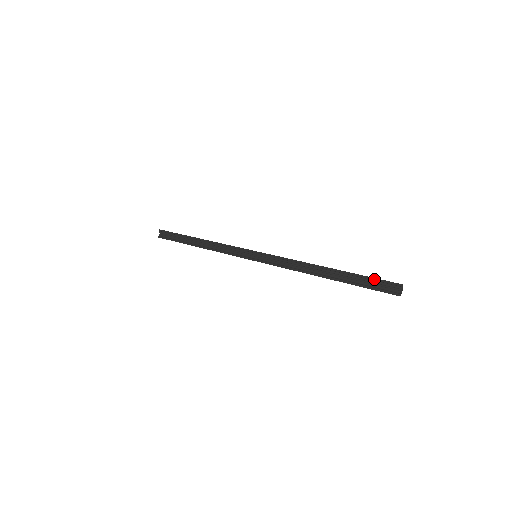
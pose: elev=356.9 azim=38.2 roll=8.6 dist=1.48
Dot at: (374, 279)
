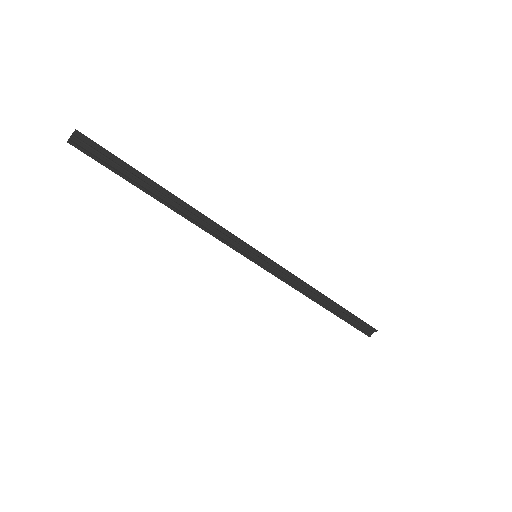
Dot at: (362, 321)
